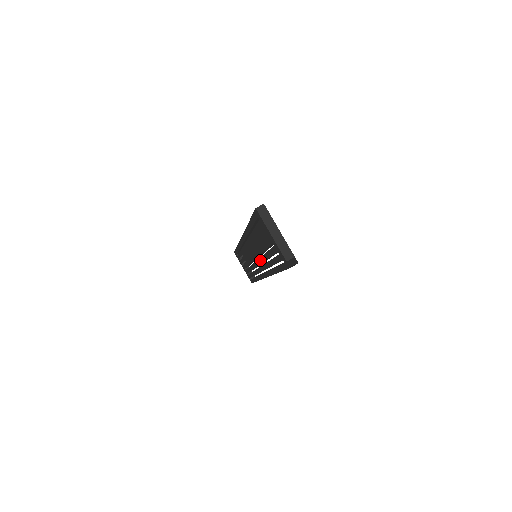
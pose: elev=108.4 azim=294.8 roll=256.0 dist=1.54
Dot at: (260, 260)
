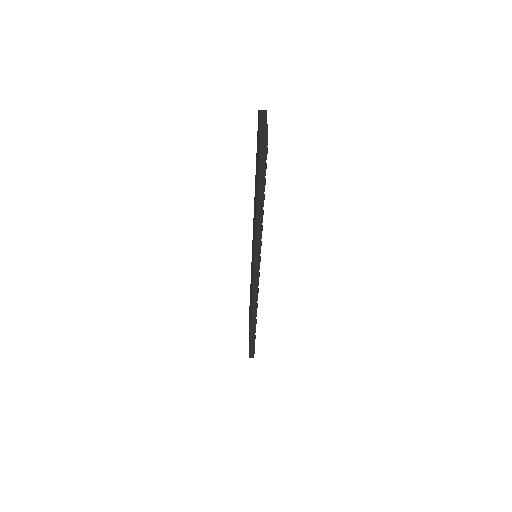
Dot at: occluded
